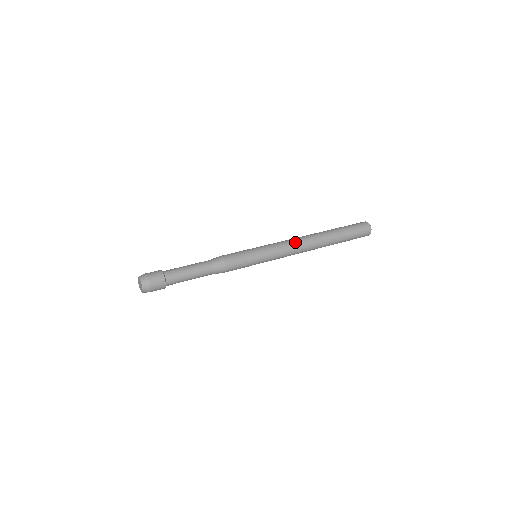
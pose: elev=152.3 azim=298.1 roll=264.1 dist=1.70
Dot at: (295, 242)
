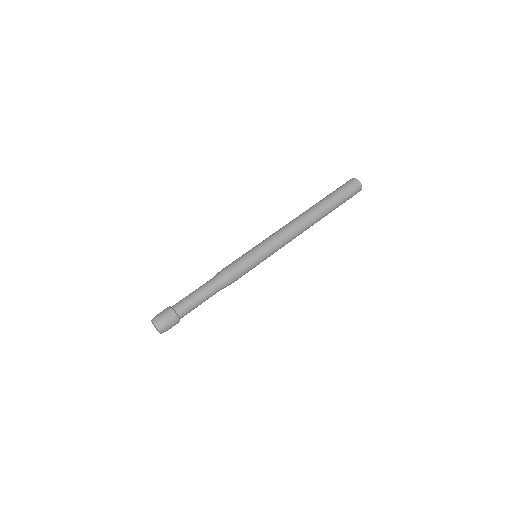
Dot at: (287, 226)
